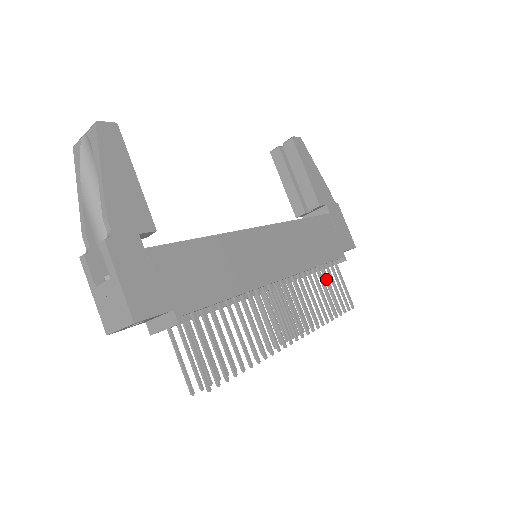
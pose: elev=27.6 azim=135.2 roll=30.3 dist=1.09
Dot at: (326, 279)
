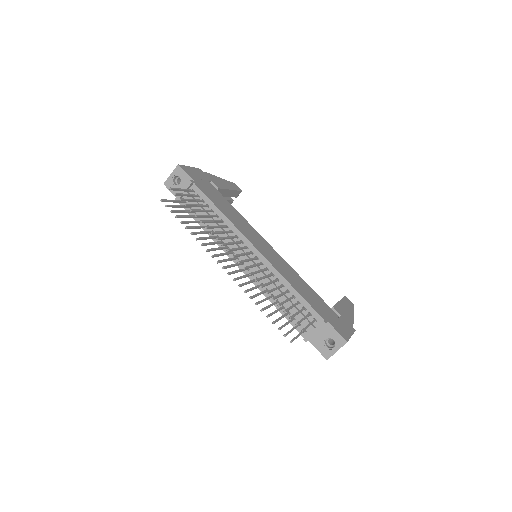
Dot at: (294, 304)
